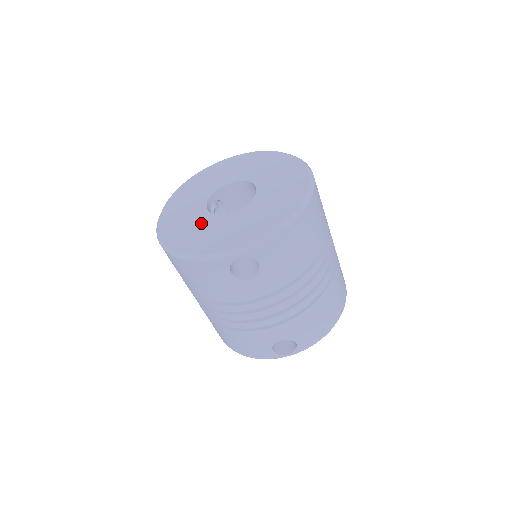
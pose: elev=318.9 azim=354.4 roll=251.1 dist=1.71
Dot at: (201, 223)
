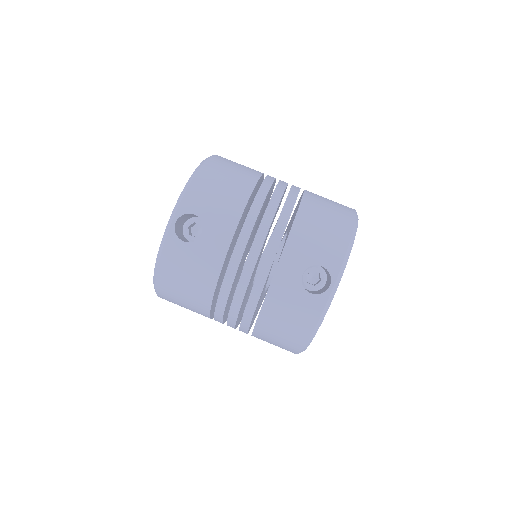
Dot at: occluded
